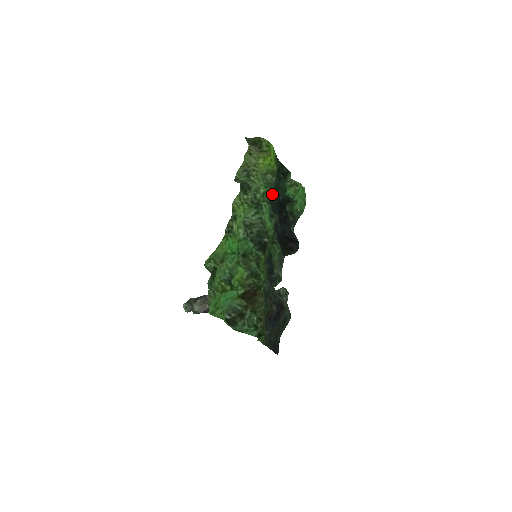
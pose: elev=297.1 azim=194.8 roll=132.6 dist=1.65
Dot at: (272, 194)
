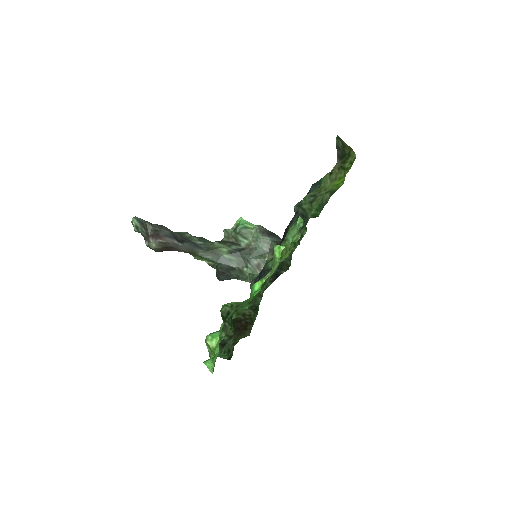
Dot at: occluded
